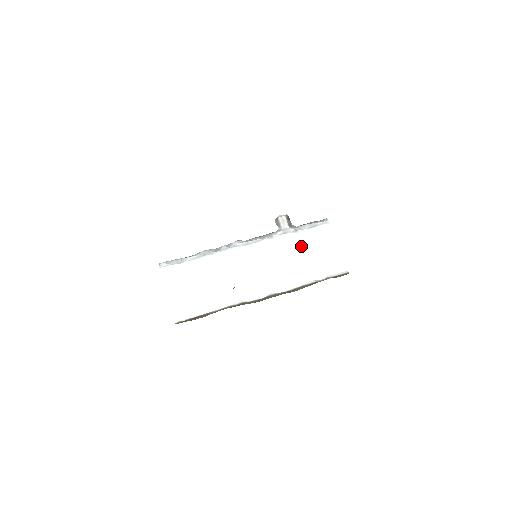
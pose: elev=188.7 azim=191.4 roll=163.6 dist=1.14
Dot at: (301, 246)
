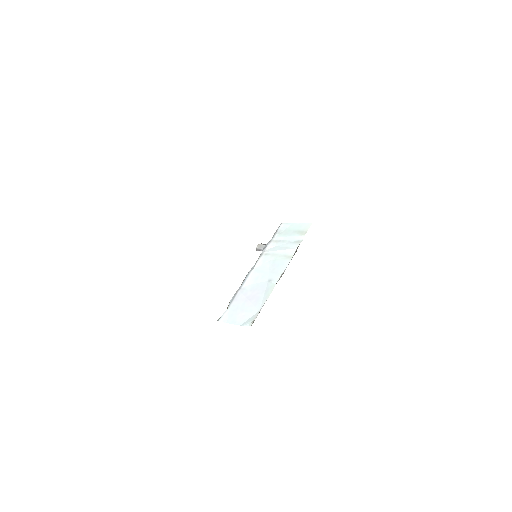
Dot at: (279, 242)
